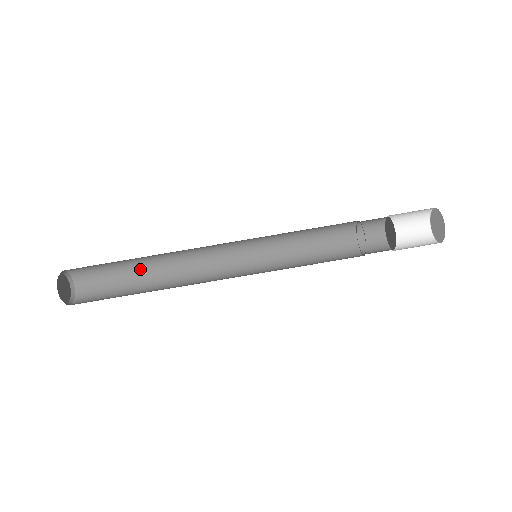
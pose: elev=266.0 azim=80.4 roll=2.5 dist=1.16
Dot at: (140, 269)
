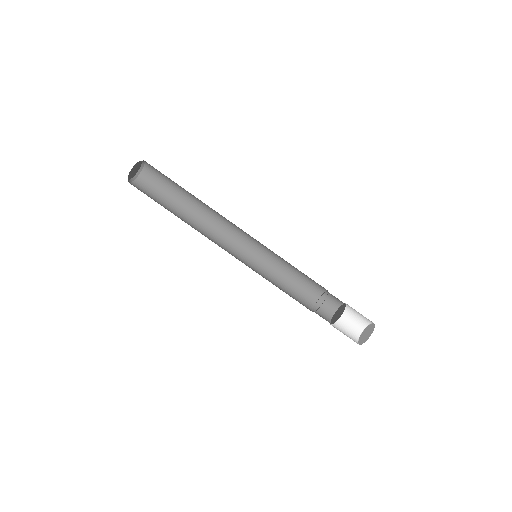
Dot at: occluded
